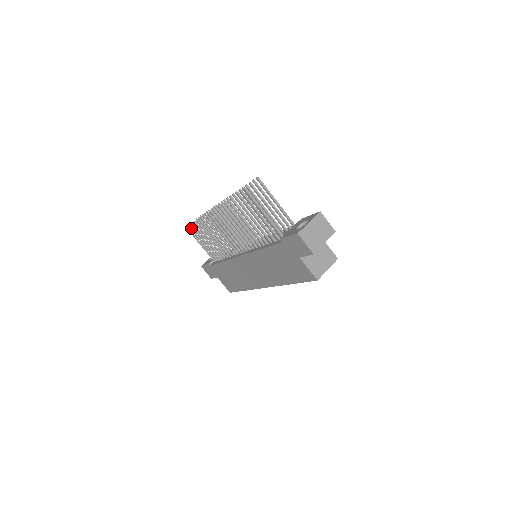
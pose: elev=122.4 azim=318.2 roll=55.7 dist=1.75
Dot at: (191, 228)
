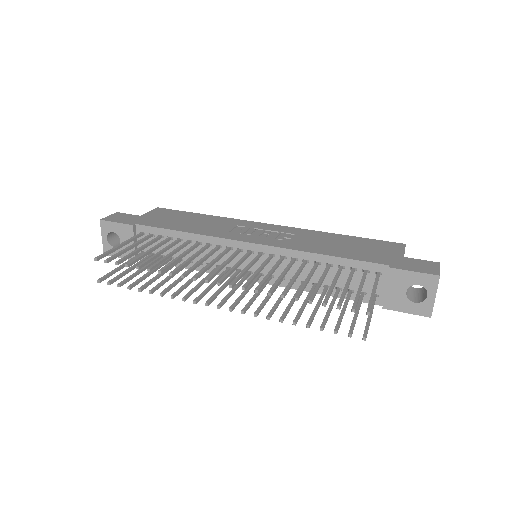
Dot at: (113, 282)
